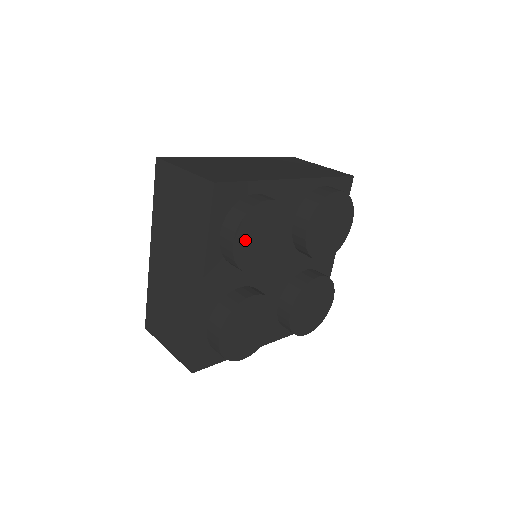
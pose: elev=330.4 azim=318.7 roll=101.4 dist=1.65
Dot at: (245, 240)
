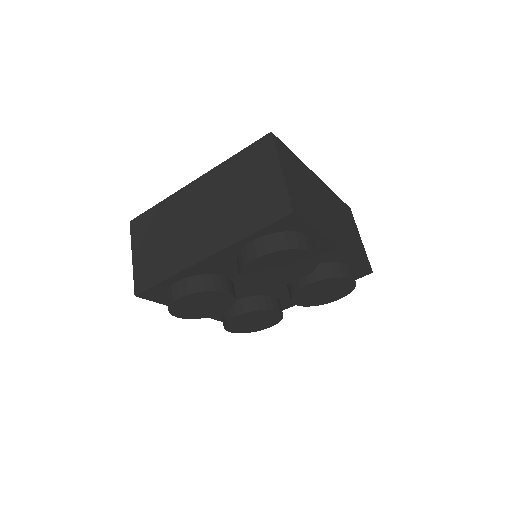
Dot at: (187, 313)
